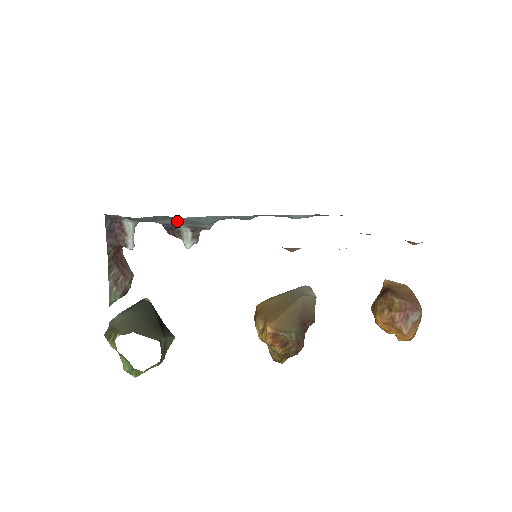
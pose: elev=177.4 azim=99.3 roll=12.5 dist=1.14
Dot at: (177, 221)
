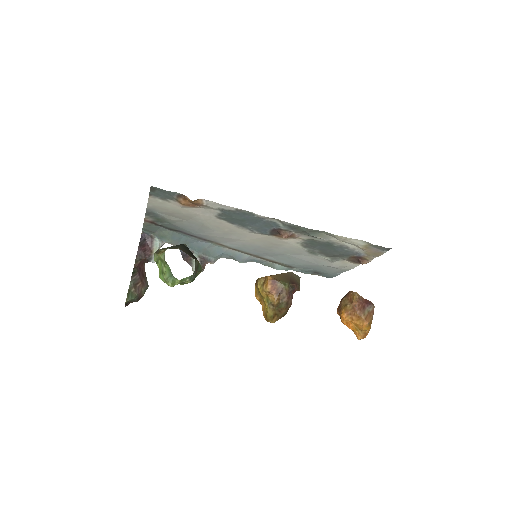
Dot at: (193, 248)
